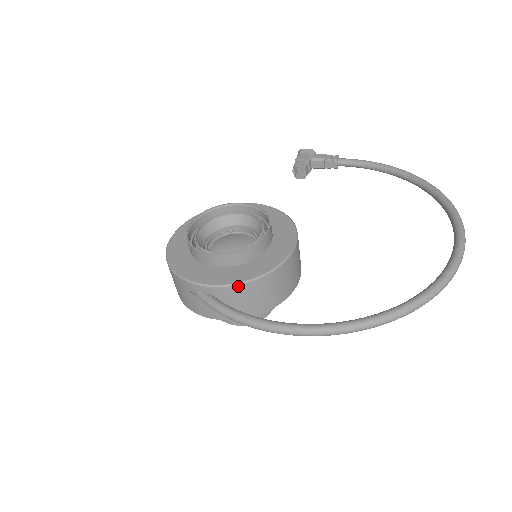
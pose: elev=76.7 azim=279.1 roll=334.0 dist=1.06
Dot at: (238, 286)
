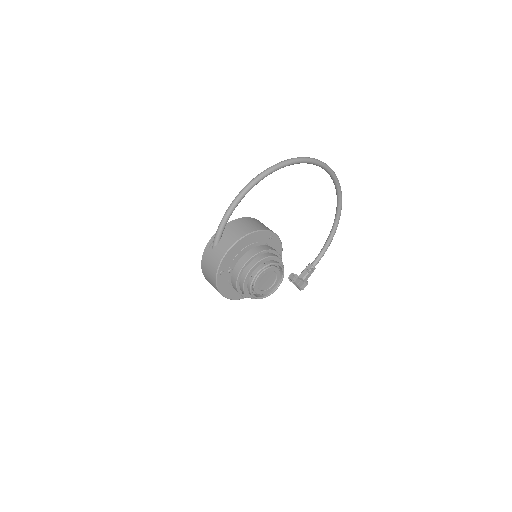
Dot at: (228, 224)
